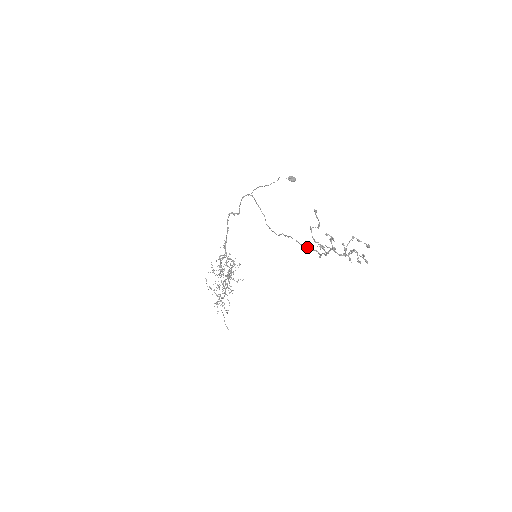
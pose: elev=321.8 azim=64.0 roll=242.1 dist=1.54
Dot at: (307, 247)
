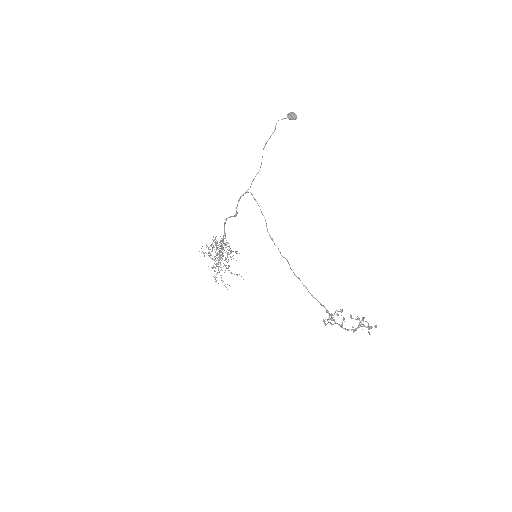
Dot at: (315, 298)
